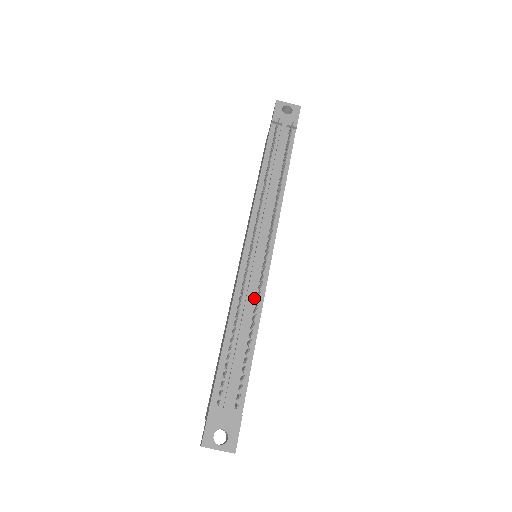
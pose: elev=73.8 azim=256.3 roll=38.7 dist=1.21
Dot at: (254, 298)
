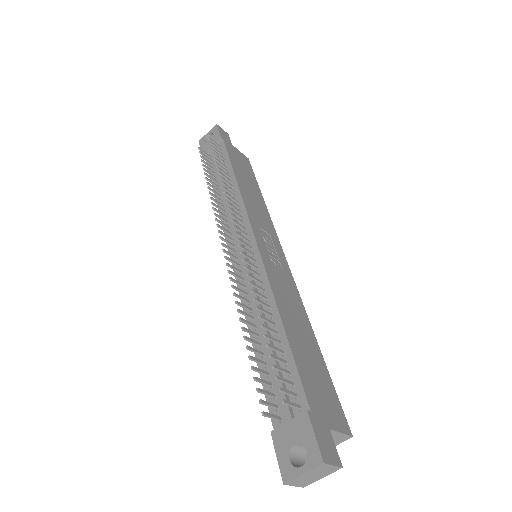
Dot at: occluded
